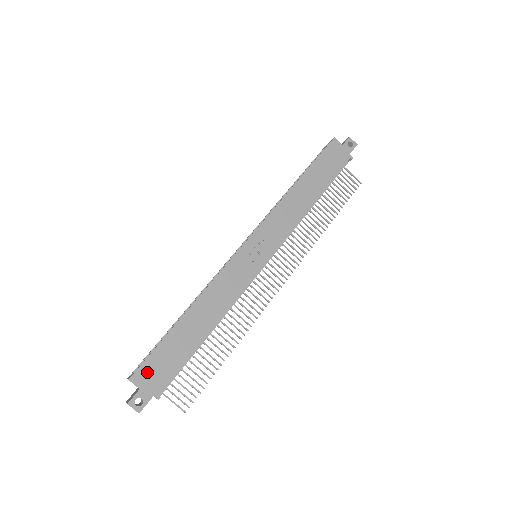
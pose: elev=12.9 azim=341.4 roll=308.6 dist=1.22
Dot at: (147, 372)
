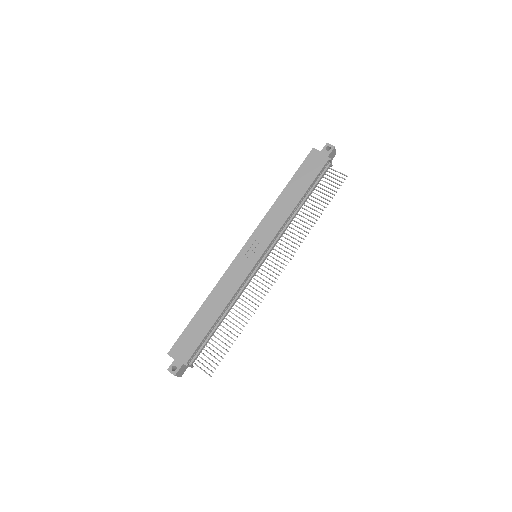
Dot at: (179, 348)
